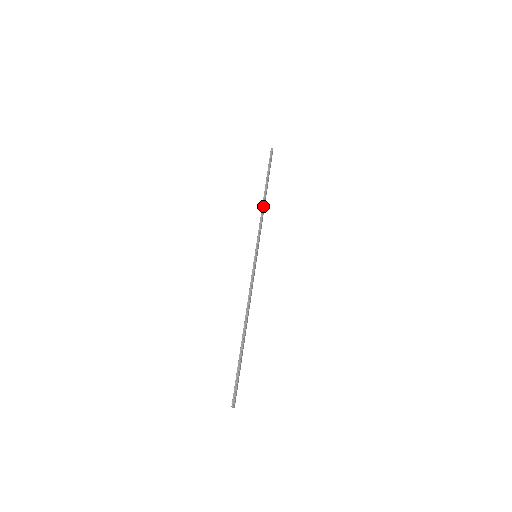
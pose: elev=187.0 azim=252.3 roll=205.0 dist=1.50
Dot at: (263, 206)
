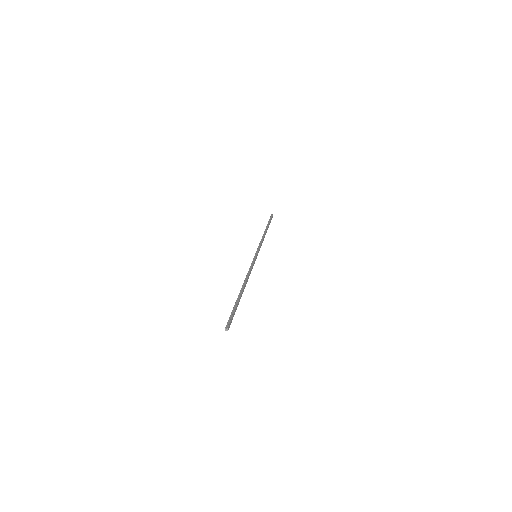
Dot at: (264, 235)
